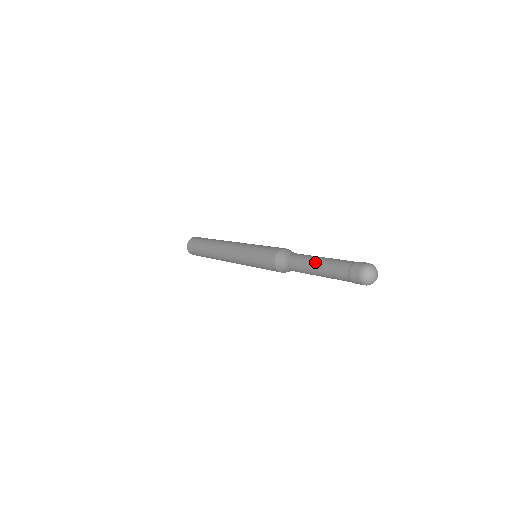
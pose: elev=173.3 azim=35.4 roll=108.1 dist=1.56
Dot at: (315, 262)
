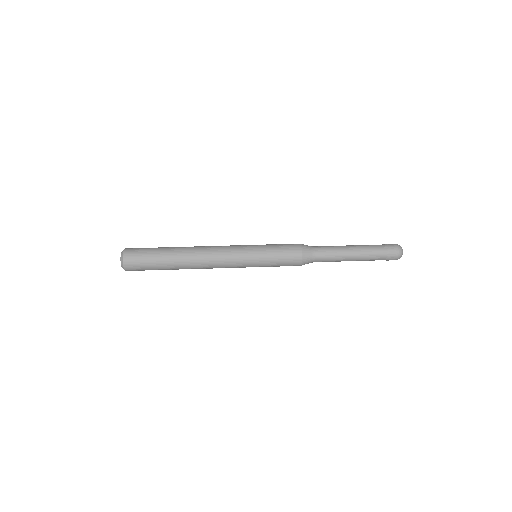
Dot at: (350, 259)
